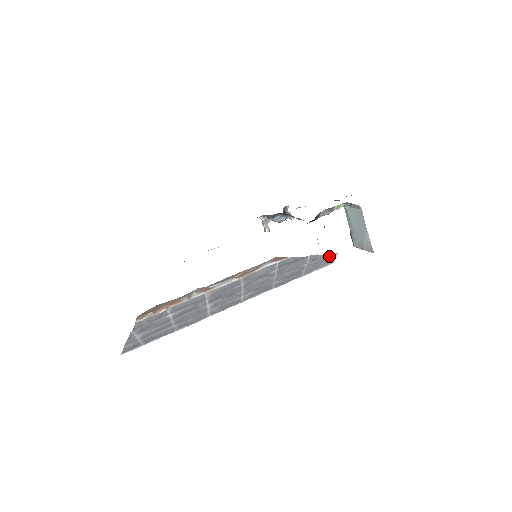
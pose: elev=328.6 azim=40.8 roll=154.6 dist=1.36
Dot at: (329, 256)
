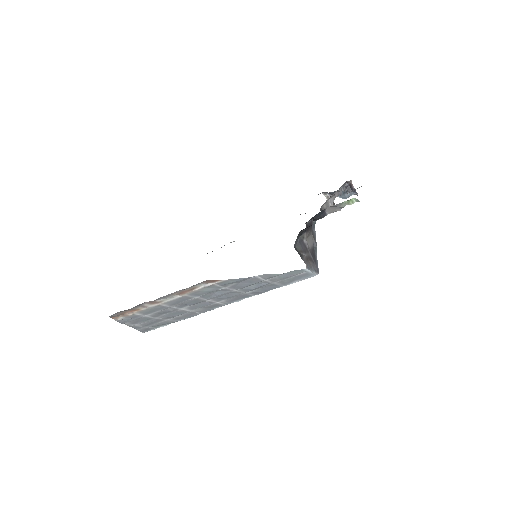
Dot at: (296, 272)
